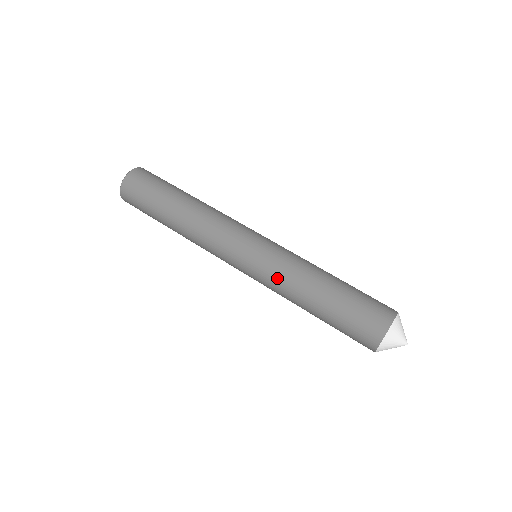
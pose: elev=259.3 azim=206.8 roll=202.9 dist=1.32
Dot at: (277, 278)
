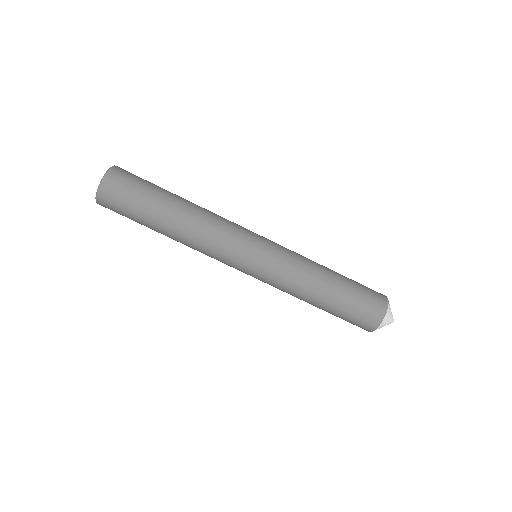
Dot at: (290, 272)
